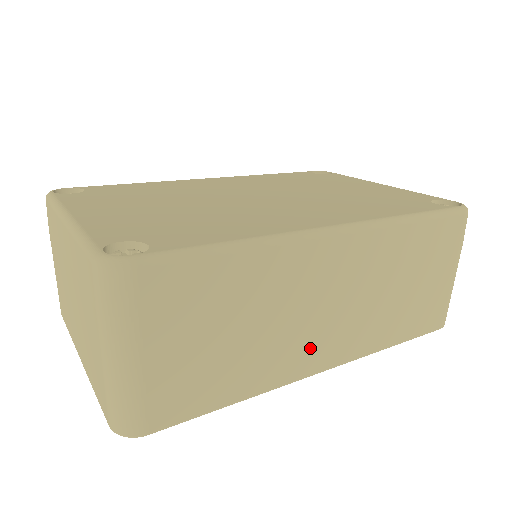
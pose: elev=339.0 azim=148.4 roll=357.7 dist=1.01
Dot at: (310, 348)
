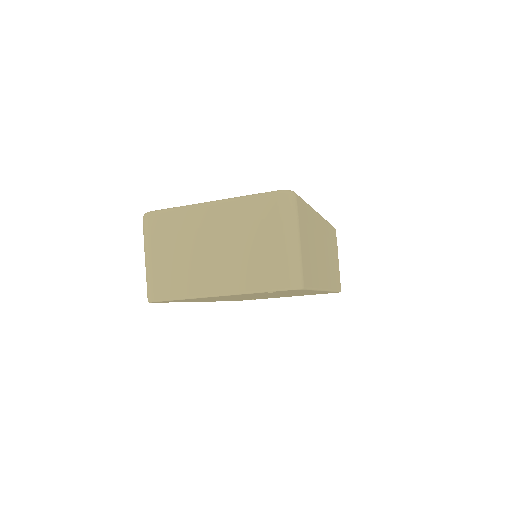
Dot at: (323, 272)
